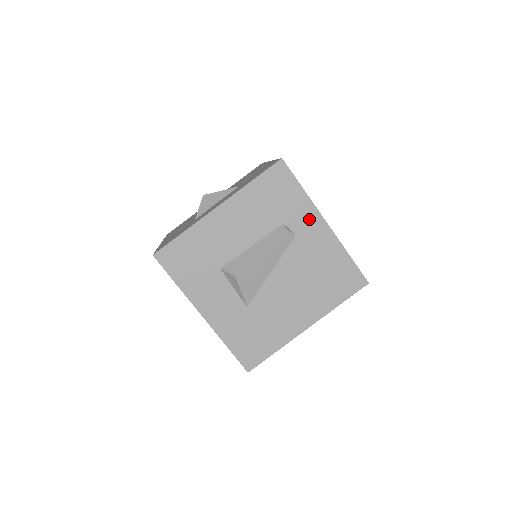
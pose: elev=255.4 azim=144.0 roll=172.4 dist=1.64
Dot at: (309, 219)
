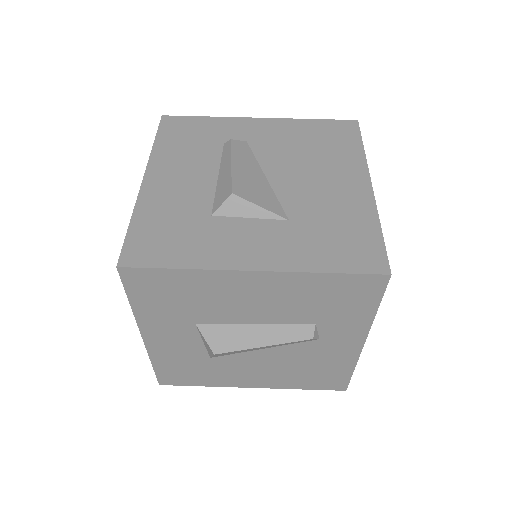
Dot at: (241, 126)
